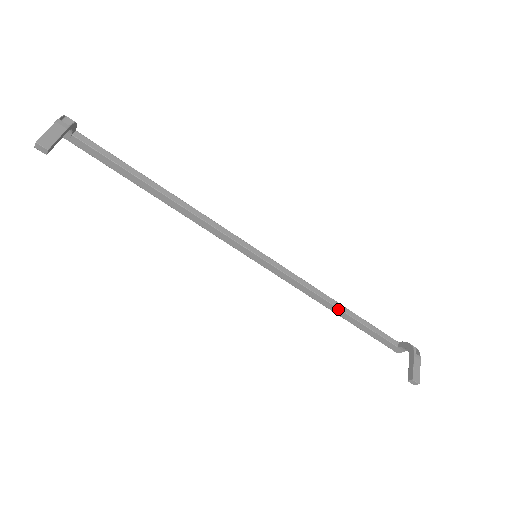
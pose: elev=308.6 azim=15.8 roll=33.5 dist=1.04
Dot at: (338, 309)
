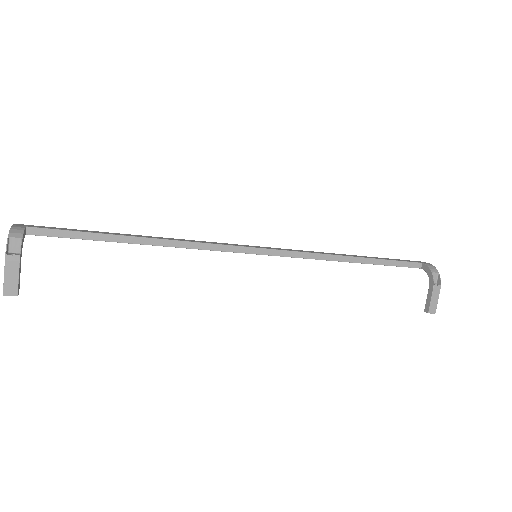
Dot at: (353, 262)
